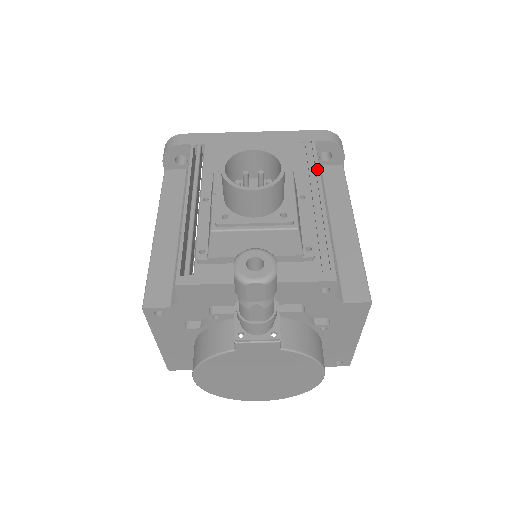
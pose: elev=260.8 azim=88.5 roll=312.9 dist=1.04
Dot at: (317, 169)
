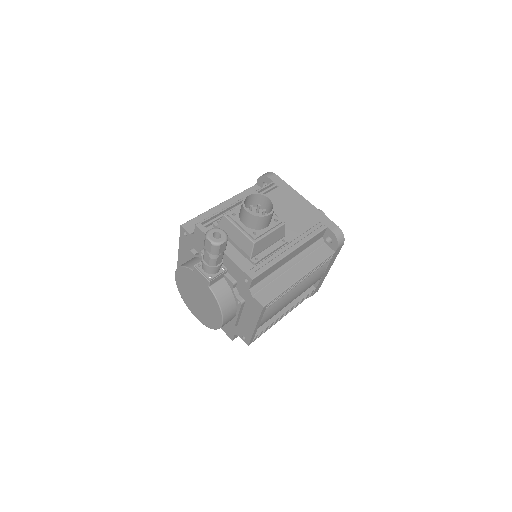
Dot at: (309, 238)
